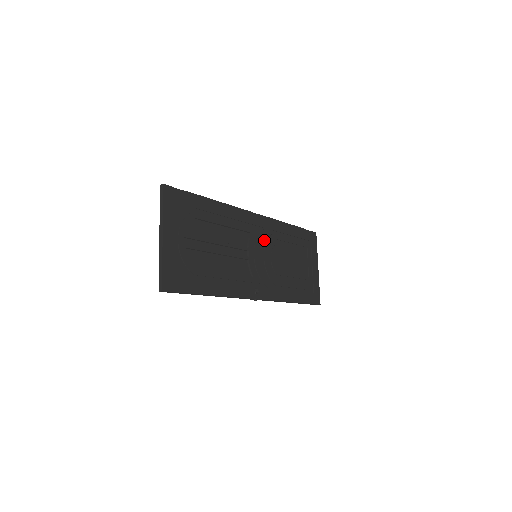
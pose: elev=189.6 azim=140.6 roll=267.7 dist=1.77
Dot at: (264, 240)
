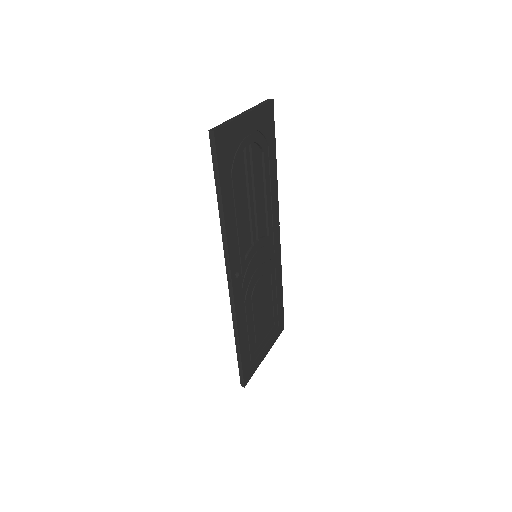
Dot at: (268, 258)
